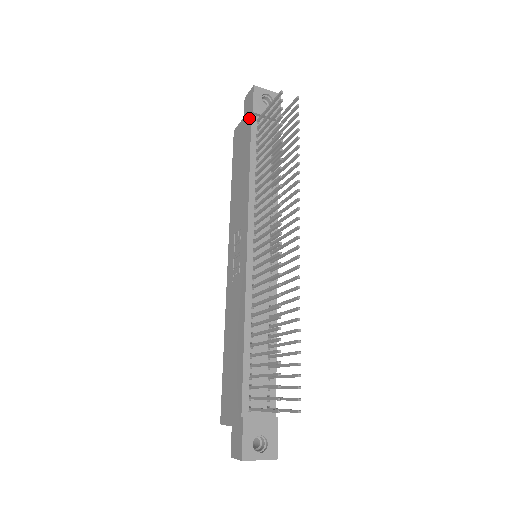
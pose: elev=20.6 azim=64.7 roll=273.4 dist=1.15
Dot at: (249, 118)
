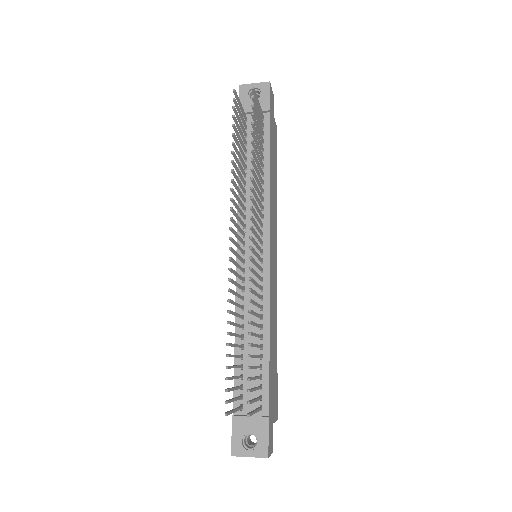
Dot at: occluded
